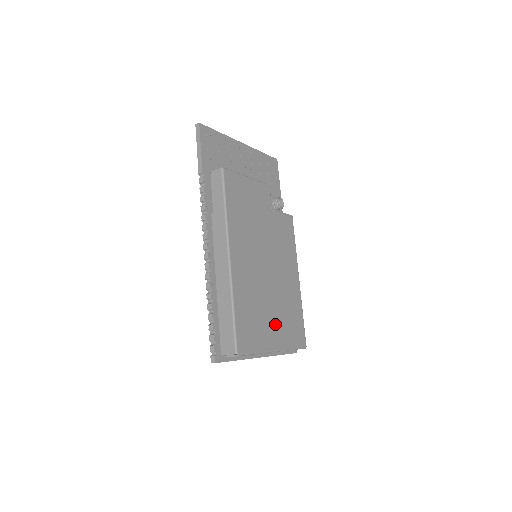
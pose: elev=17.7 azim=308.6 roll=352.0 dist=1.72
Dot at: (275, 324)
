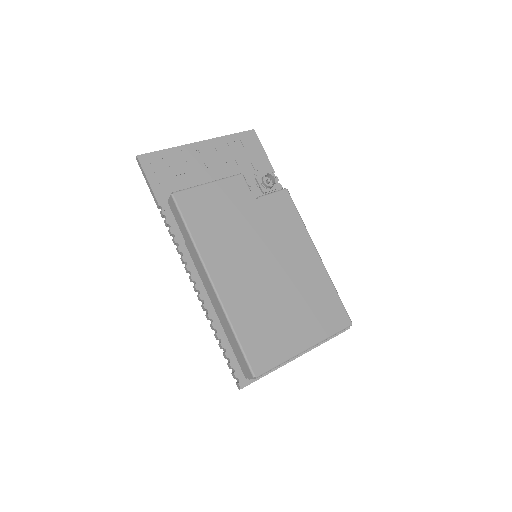
Dot at: (298, 321)
